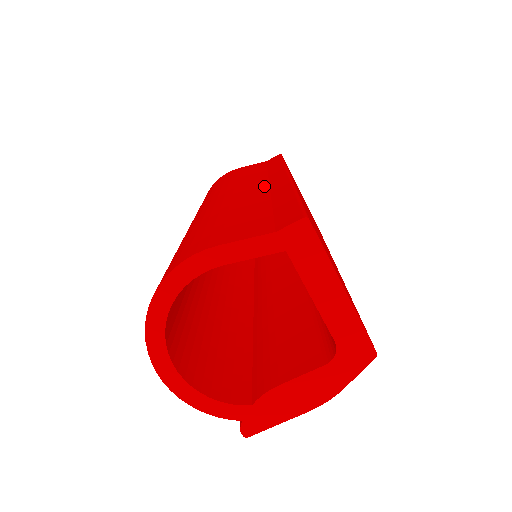
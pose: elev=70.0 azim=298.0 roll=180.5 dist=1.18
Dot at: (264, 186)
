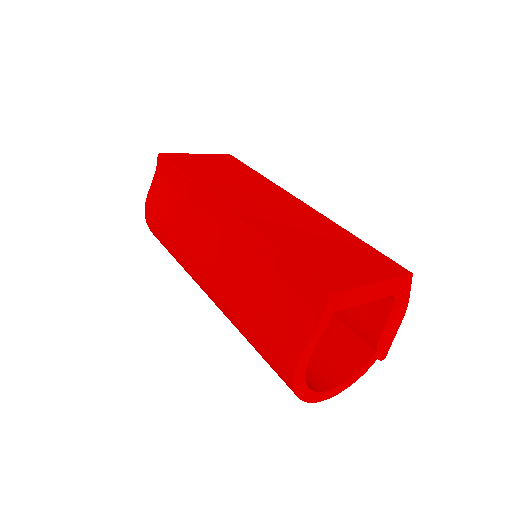
Dot at: (221, 233)
